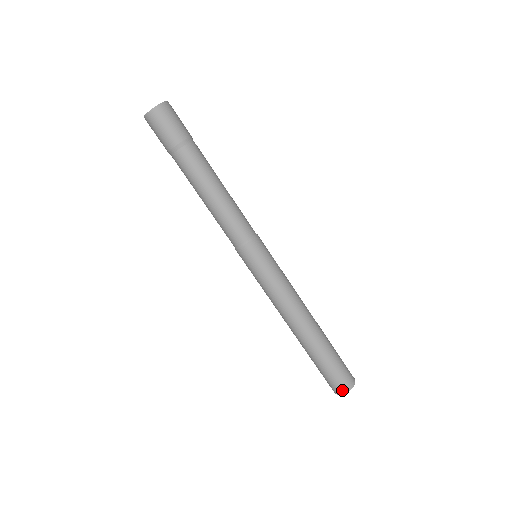
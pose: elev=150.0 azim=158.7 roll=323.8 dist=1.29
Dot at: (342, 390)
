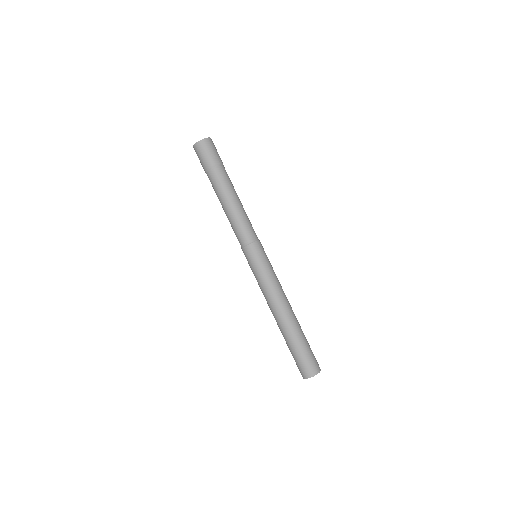
Dot at: (309, 374)
